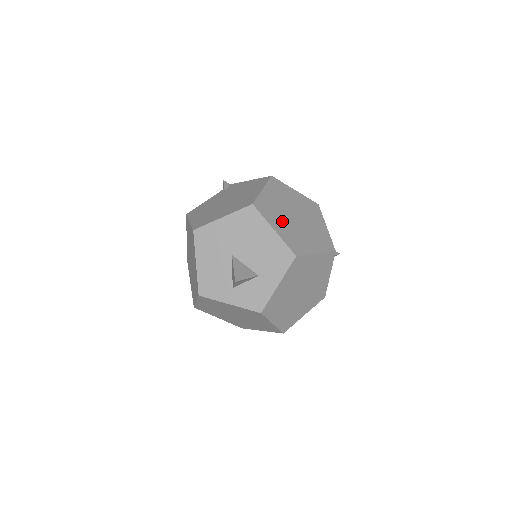
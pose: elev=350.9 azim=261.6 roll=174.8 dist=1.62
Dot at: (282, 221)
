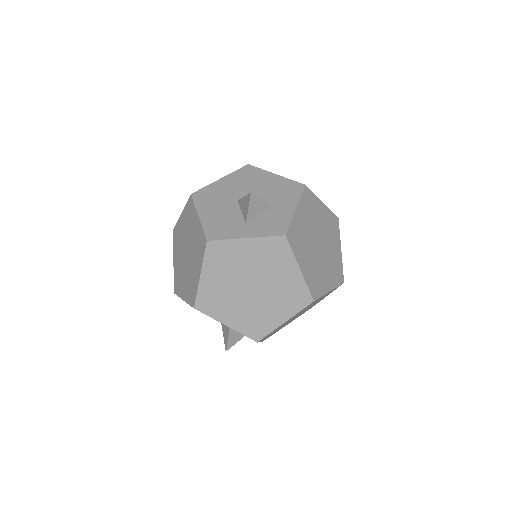
Dot at: occluded
